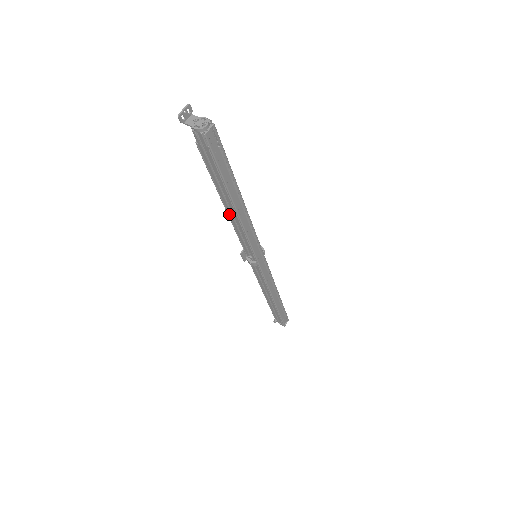
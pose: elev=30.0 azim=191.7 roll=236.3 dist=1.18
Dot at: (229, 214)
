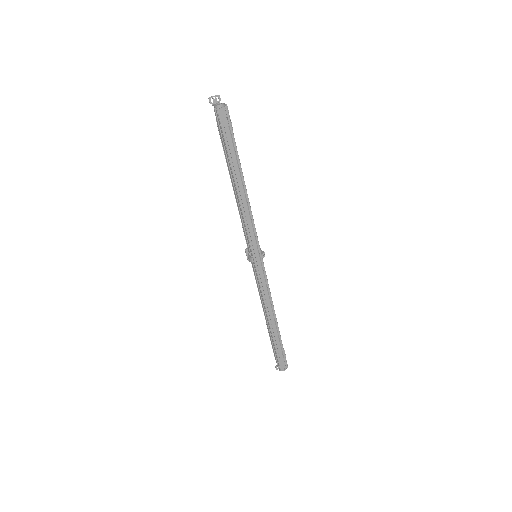
Dot at: (235, 196)
